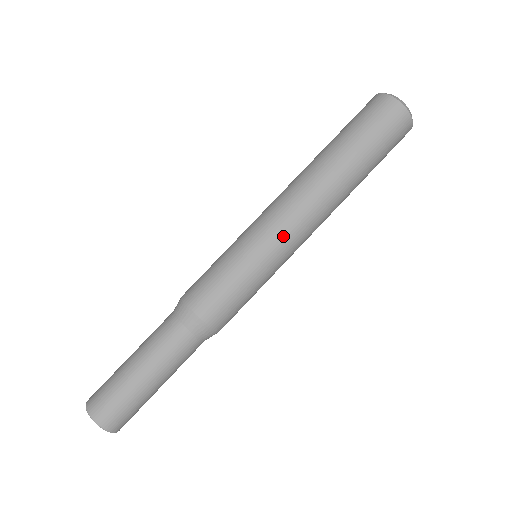
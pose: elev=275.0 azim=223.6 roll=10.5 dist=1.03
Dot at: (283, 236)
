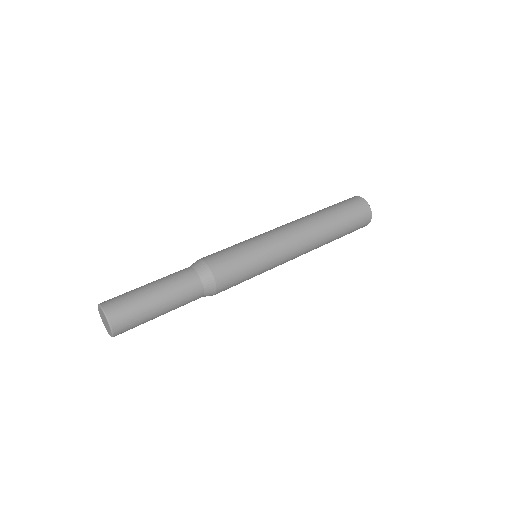
Dot at: (273, 234)
